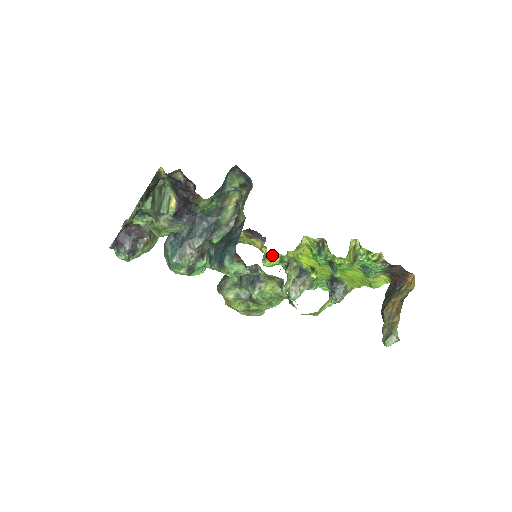
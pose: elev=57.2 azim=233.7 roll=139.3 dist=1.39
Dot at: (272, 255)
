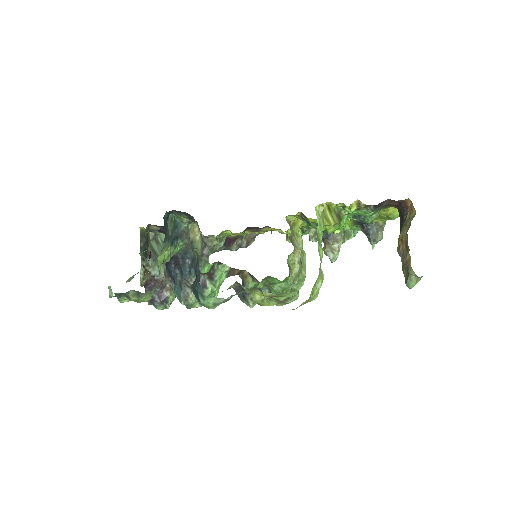
Dot at: occluded
